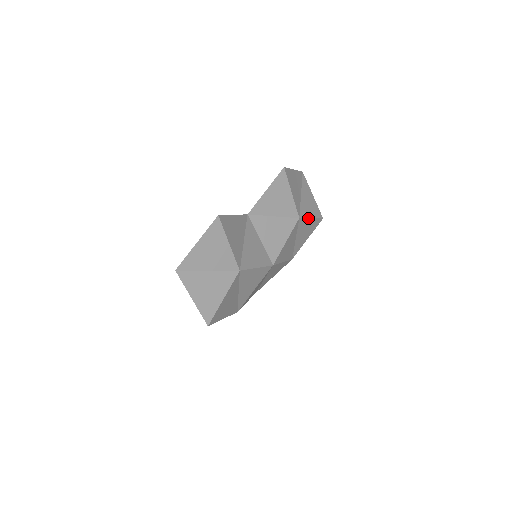
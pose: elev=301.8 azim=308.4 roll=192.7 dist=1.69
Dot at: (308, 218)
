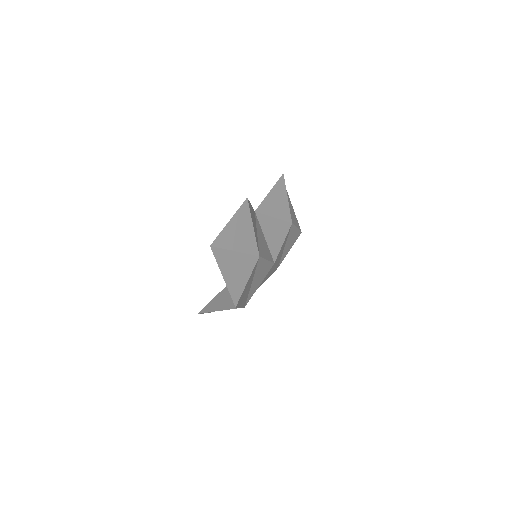
Dot at: (295, 226)
